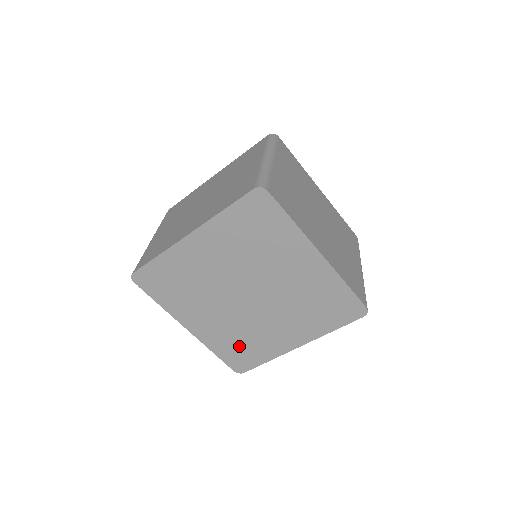
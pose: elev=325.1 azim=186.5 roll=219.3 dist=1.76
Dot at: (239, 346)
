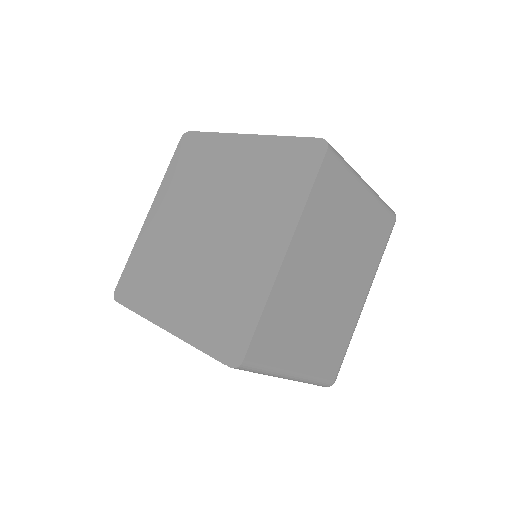
Dot at: (221, 312)
